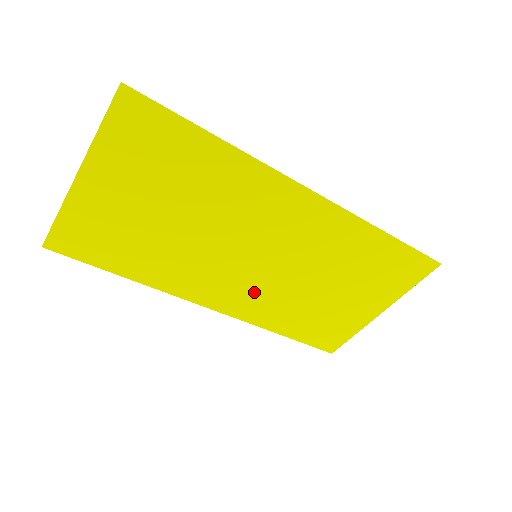
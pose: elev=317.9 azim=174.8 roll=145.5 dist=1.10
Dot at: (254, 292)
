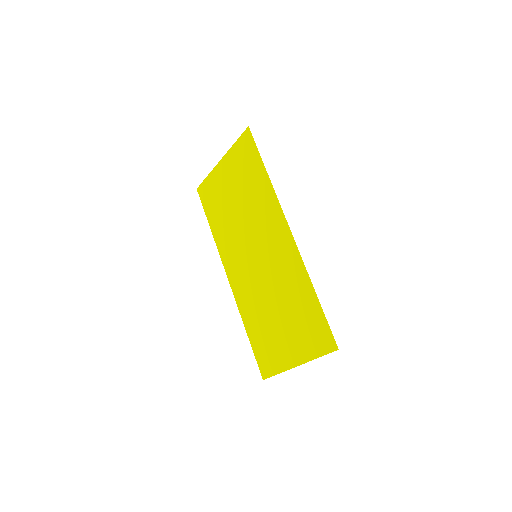
Dot at: (247, 283)
